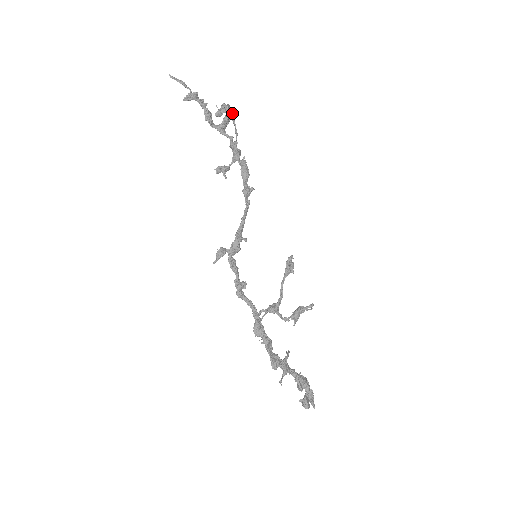
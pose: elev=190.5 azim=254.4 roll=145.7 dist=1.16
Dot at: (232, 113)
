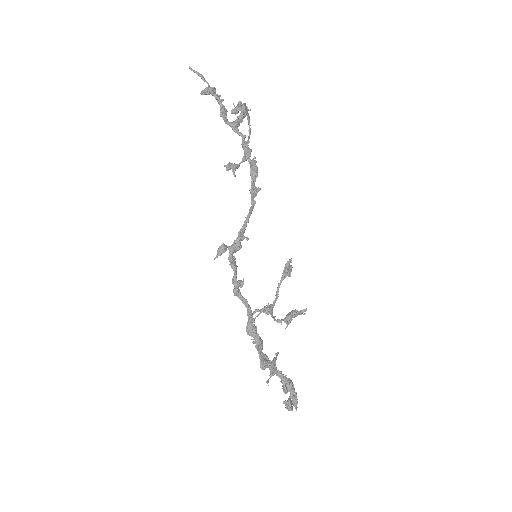
Dot at: occluded
